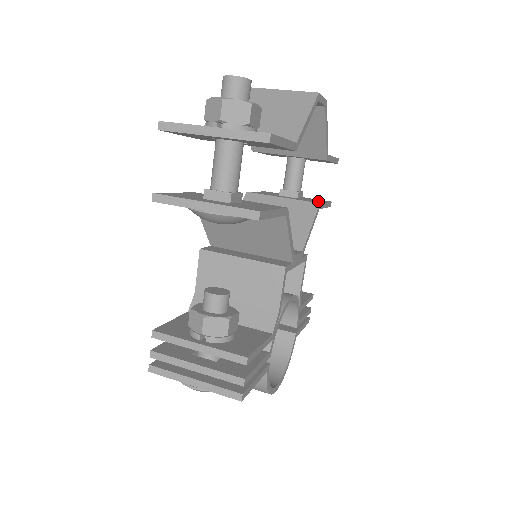
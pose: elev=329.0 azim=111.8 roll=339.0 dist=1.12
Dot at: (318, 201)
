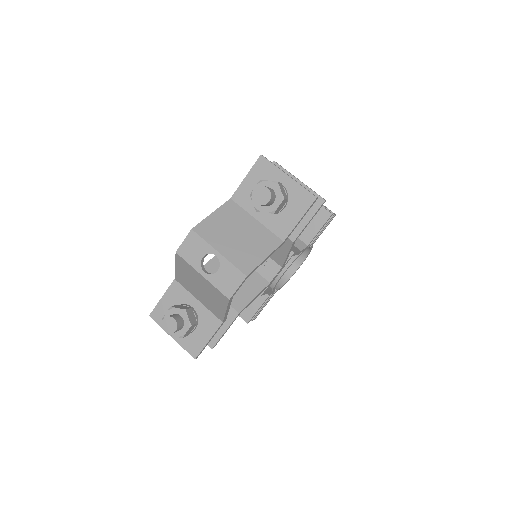
Dot at: (301, 221)
